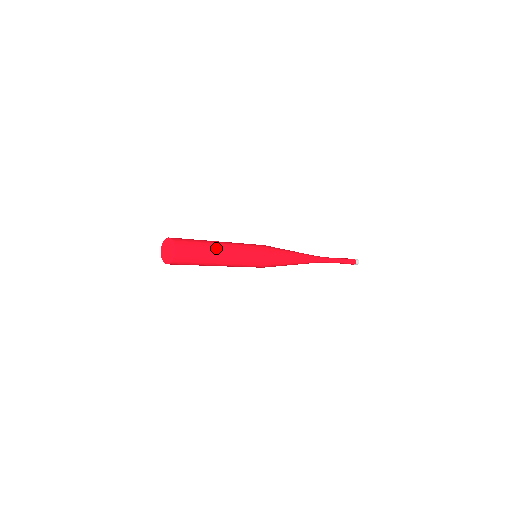
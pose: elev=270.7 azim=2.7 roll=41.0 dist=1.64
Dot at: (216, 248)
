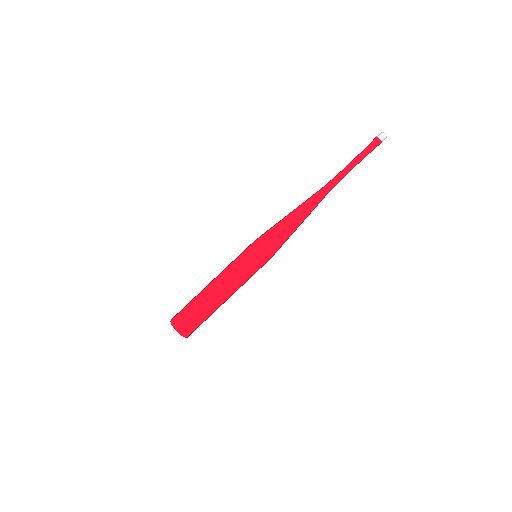
Dot at: (209, 296)
